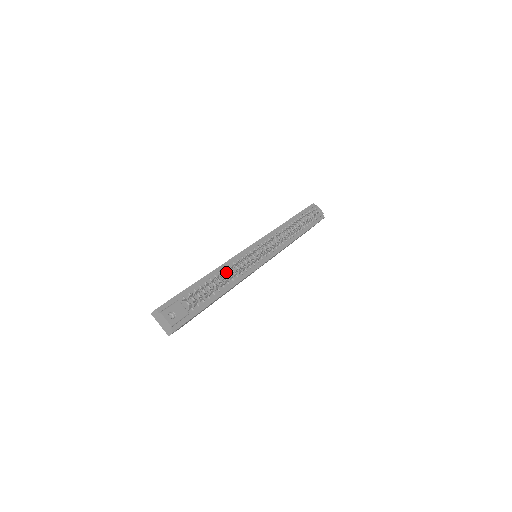
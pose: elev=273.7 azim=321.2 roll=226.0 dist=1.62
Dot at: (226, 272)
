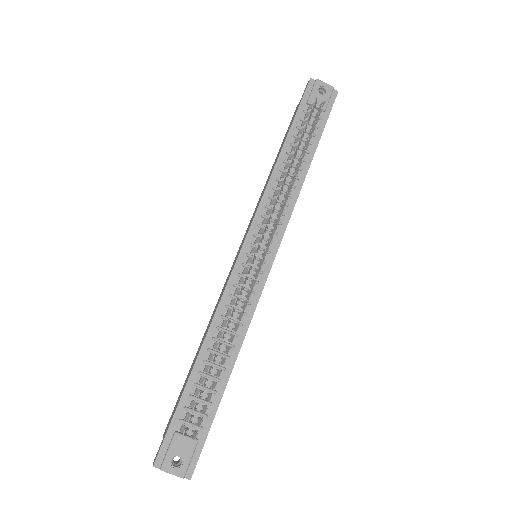
Dot at: (219, 345)
